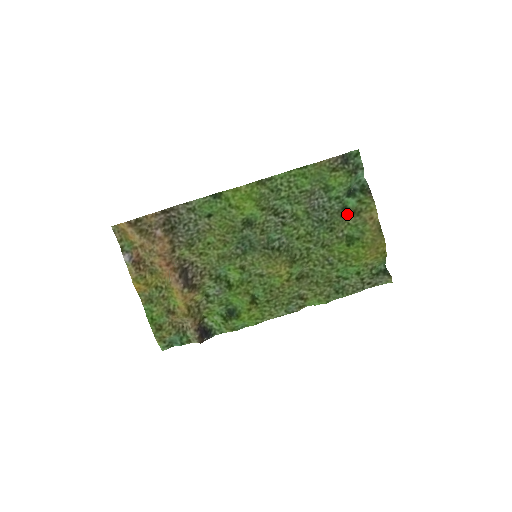
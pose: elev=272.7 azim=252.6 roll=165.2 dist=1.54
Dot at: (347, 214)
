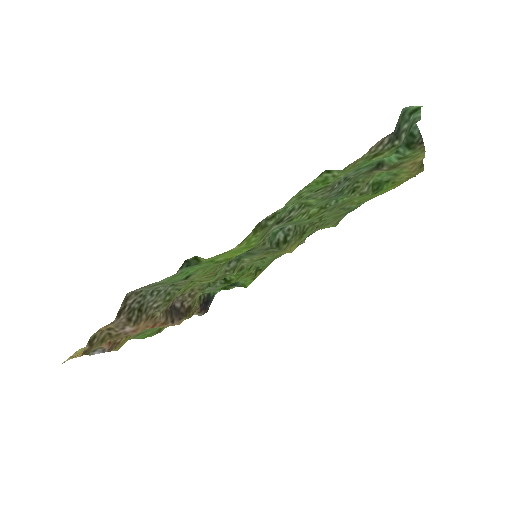
Dot at: (379, 170)
